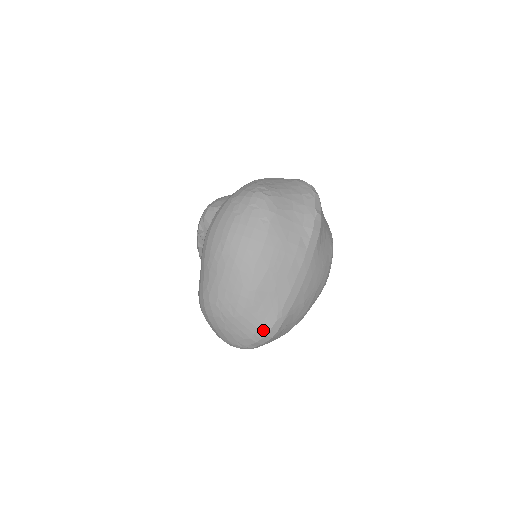
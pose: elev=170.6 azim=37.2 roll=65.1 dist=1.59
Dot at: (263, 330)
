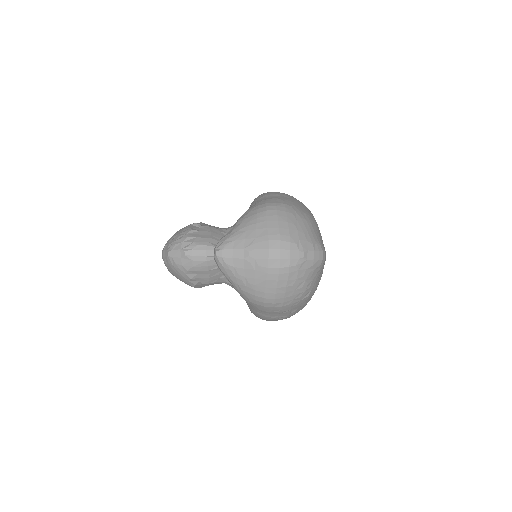
Dot at: (321, 246)
